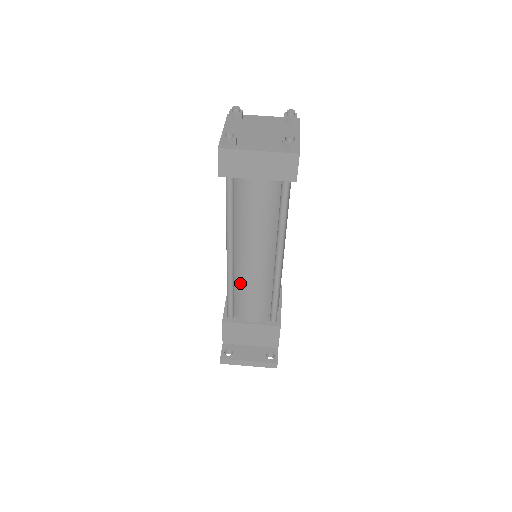
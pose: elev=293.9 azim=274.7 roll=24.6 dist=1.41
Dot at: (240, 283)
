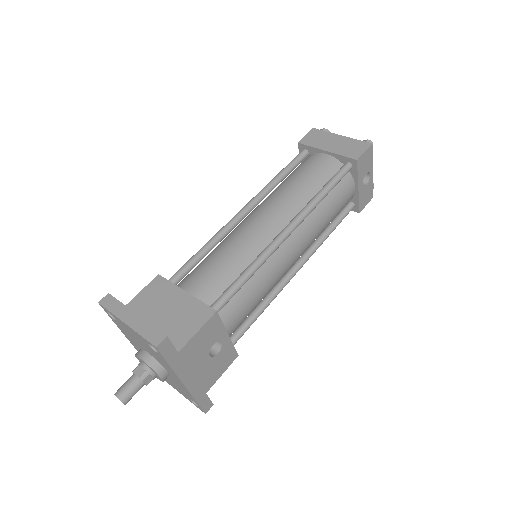
Dot at: (225, 242)
